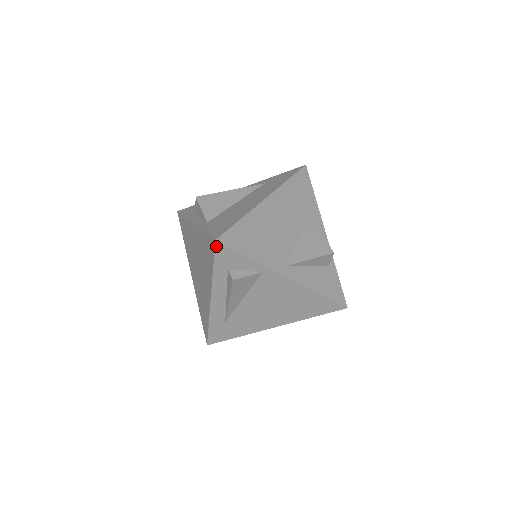
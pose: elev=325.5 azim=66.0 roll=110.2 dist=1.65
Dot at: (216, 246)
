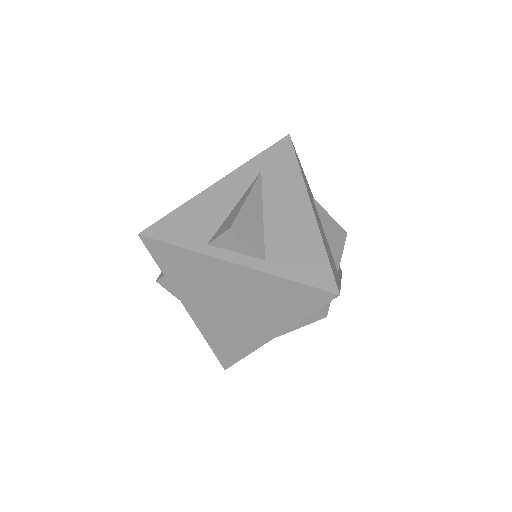
Dot at: occluded
